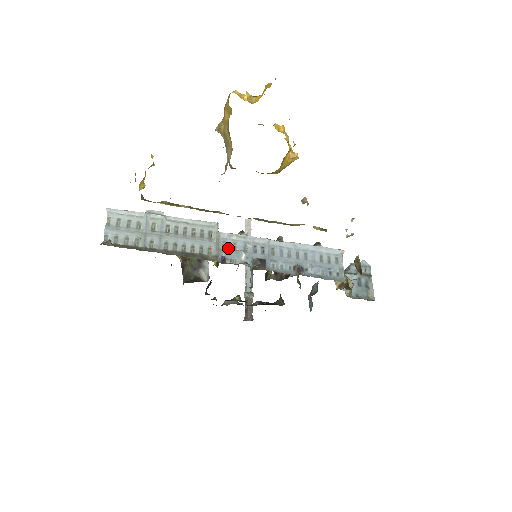
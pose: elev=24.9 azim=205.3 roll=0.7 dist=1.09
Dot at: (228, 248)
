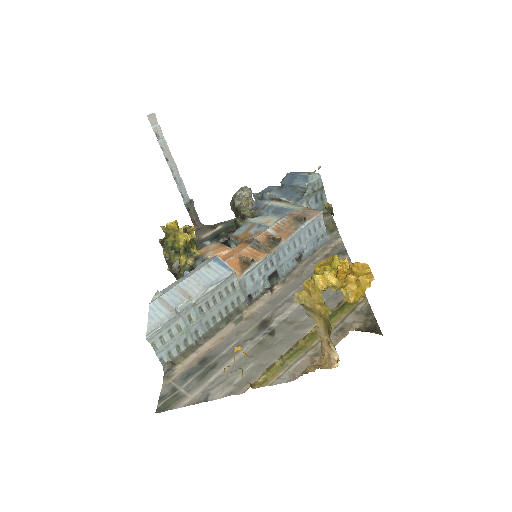
Dot at: (249, 285)
